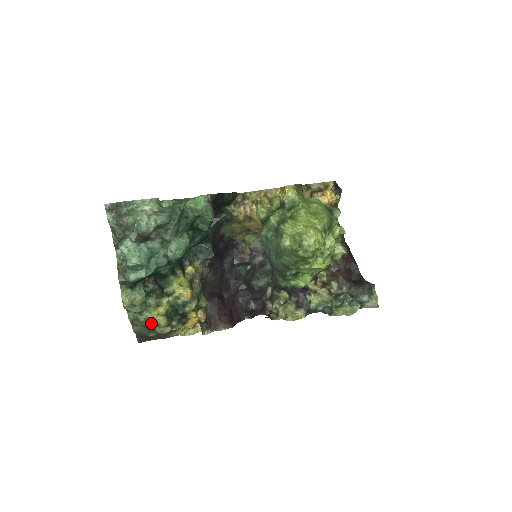
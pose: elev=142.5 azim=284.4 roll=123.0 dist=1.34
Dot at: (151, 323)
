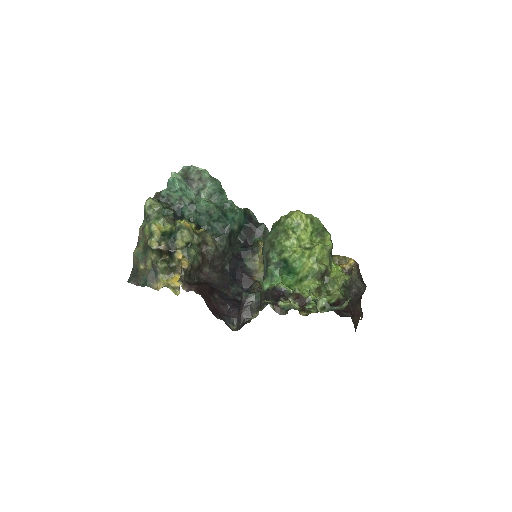
Dot at: (149, 236)
